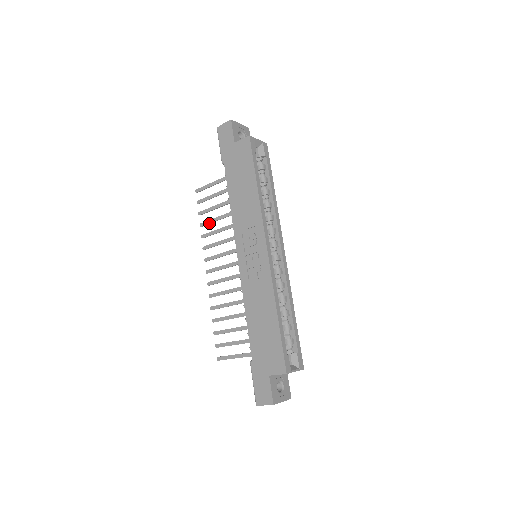
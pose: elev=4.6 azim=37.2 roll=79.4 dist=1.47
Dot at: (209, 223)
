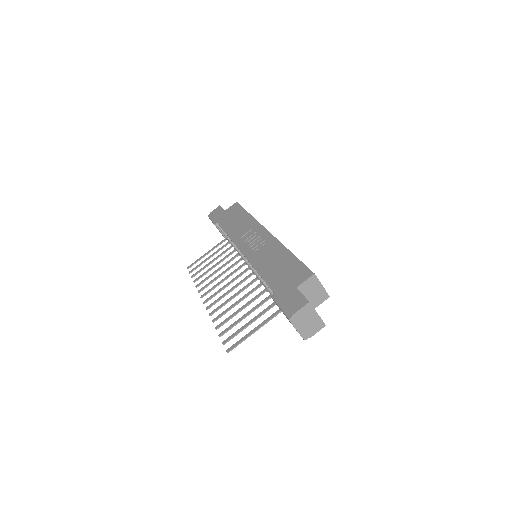
Dot at: (203, 275)
